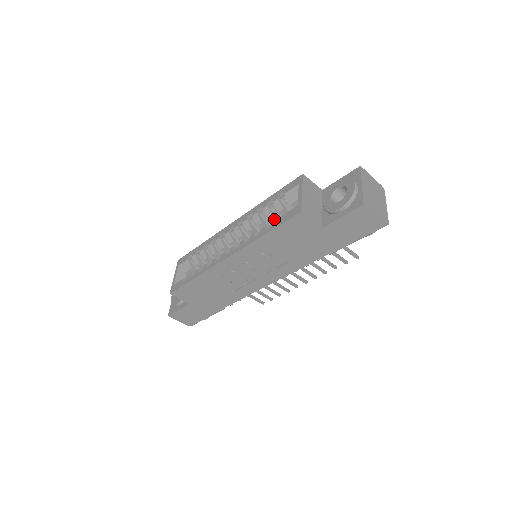
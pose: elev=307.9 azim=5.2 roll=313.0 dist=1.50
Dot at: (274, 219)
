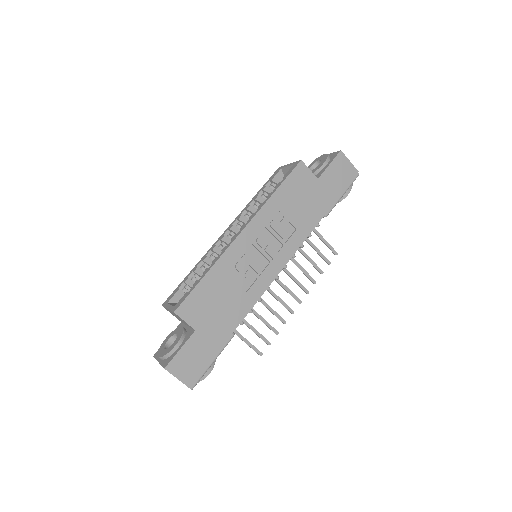
Dot at: occluded
